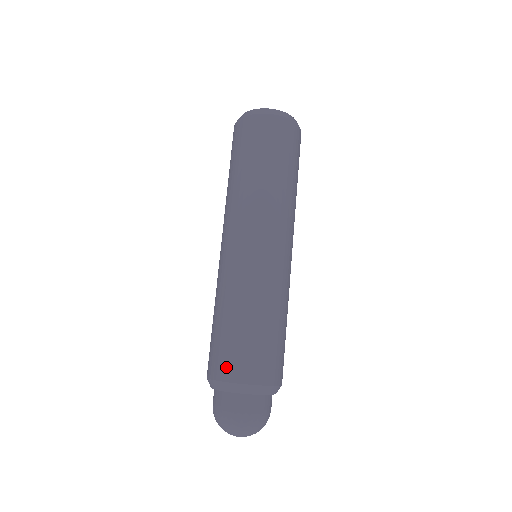
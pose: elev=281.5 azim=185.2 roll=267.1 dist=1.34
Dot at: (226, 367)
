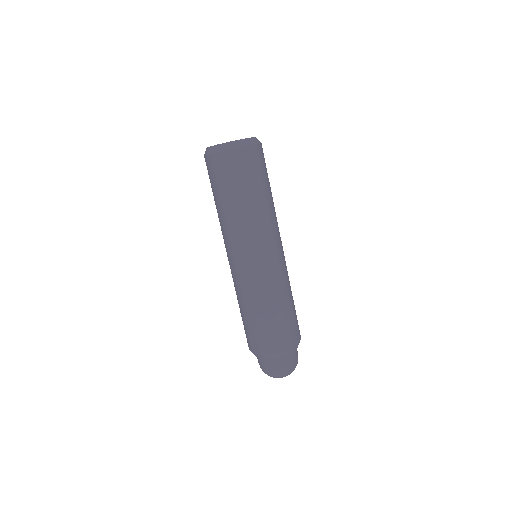
Dot at: (264, 346)
